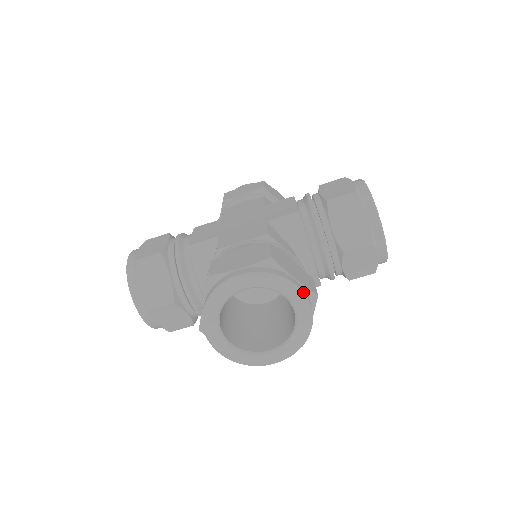
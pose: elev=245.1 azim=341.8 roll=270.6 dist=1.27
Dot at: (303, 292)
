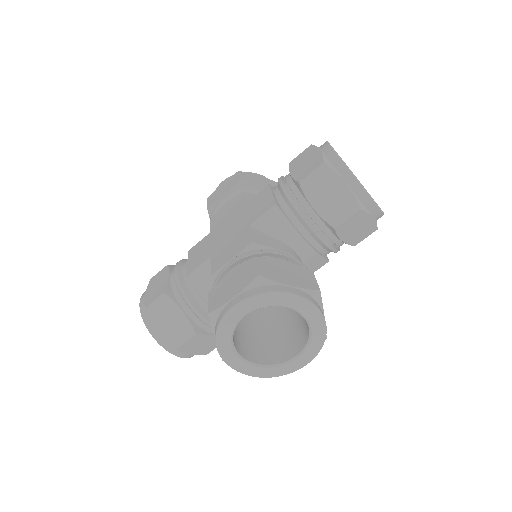
Dot at: (302, 297)
